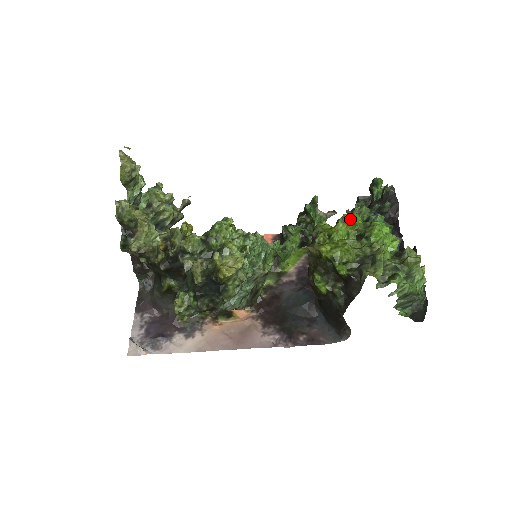
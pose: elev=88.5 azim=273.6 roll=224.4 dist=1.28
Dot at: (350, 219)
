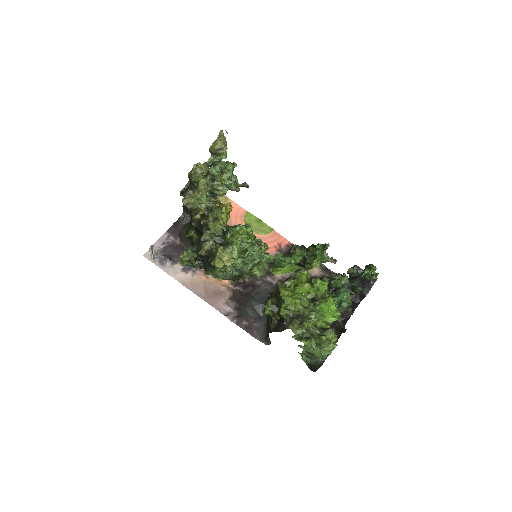
Dot at: (319, 284)
